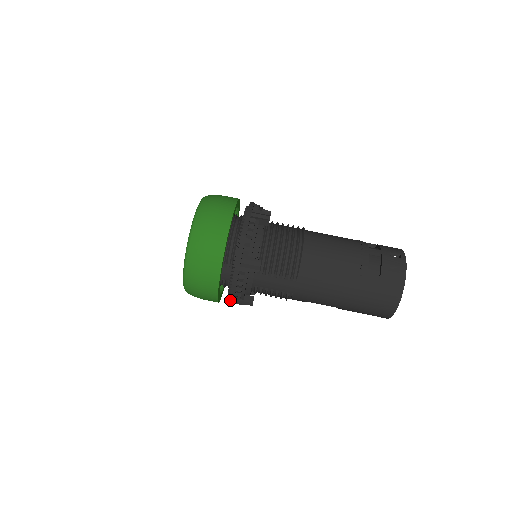
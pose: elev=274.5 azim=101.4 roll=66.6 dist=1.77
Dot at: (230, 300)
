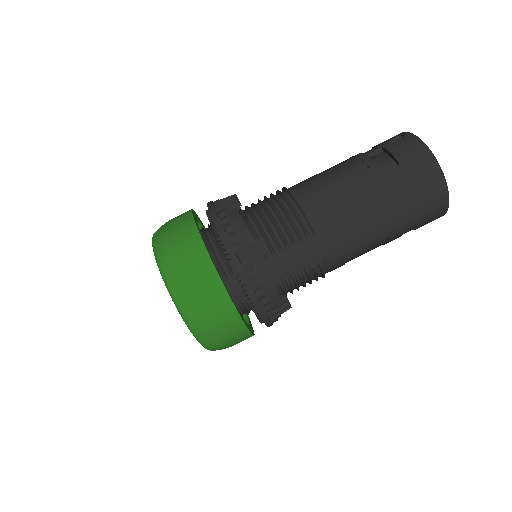
Dot at: (261, 316)
